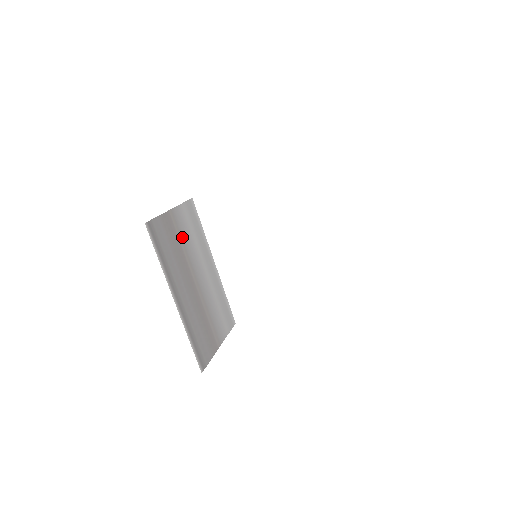
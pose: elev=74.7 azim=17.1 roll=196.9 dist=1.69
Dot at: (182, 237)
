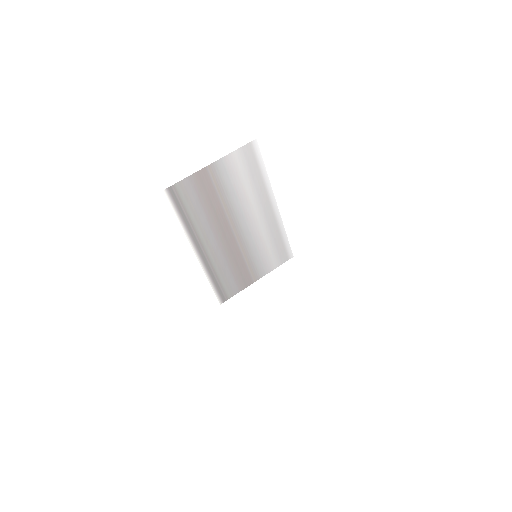
Dot at: (224, 189)
